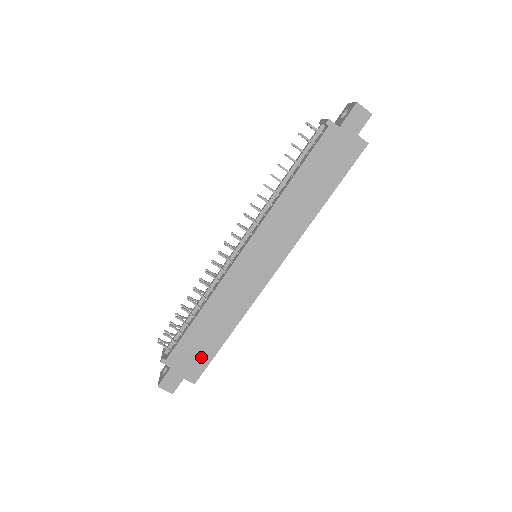
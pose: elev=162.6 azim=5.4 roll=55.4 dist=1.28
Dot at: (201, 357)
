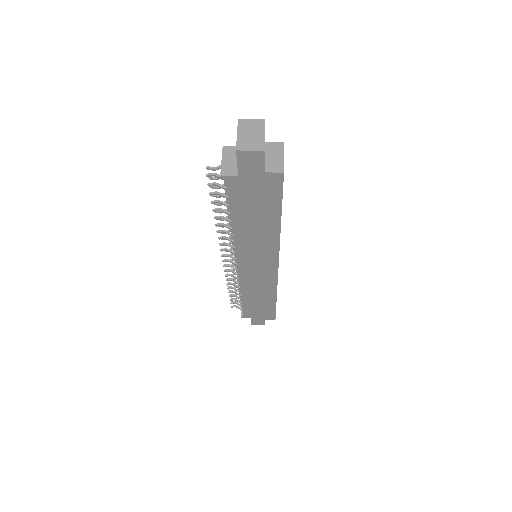
Dot at: (266, 311)
